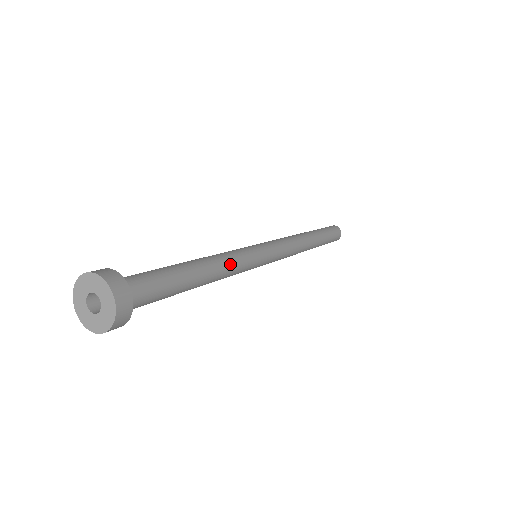
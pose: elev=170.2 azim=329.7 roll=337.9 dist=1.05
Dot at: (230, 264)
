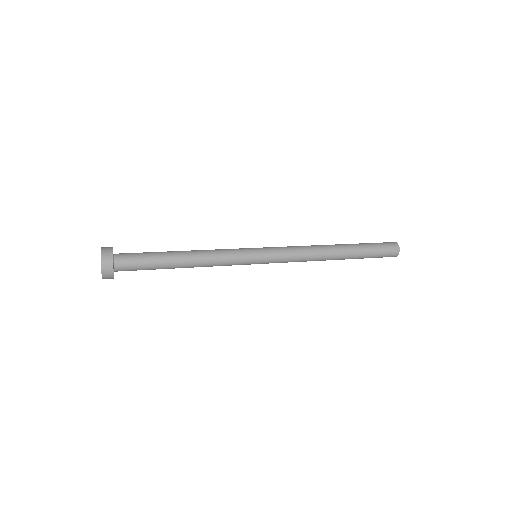
Dot at: (211, 251)
